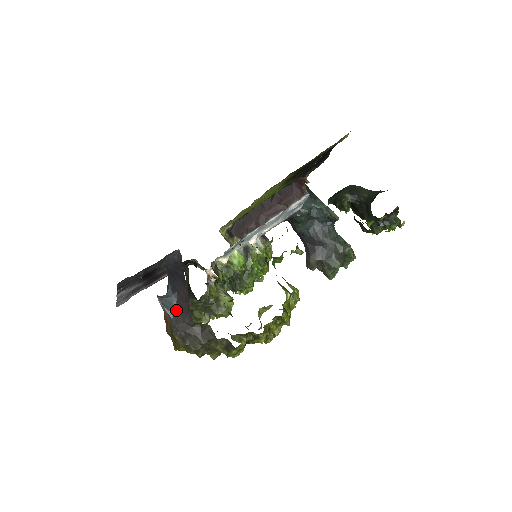
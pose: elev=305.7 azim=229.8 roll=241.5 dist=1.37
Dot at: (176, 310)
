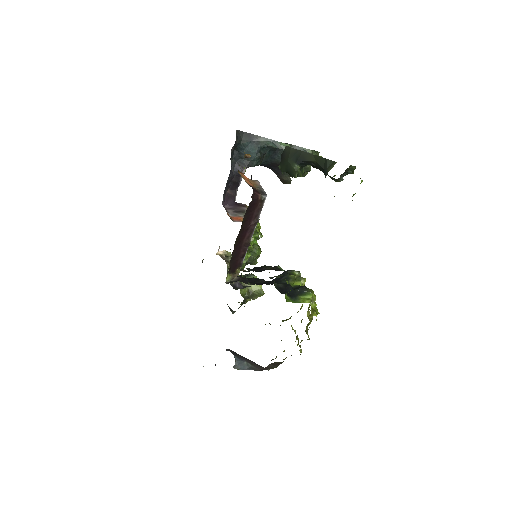
Dot at: (250, 366)
